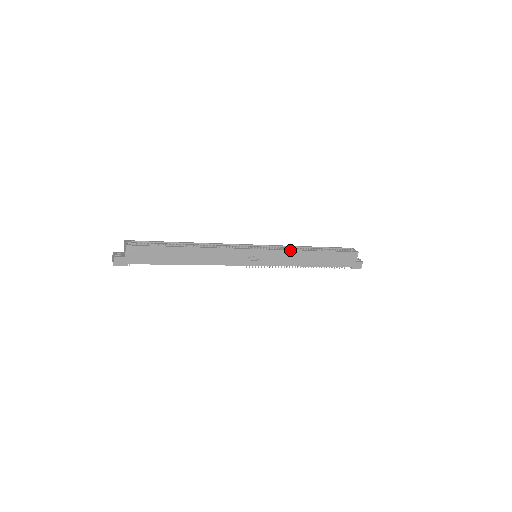
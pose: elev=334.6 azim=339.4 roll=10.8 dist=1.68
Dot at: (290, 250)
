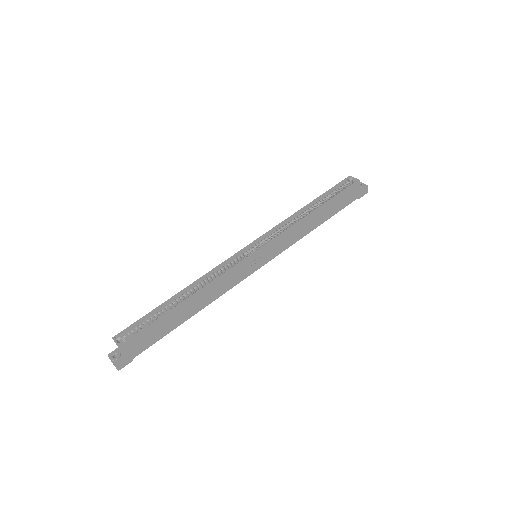
Dot at: (289, 229)
